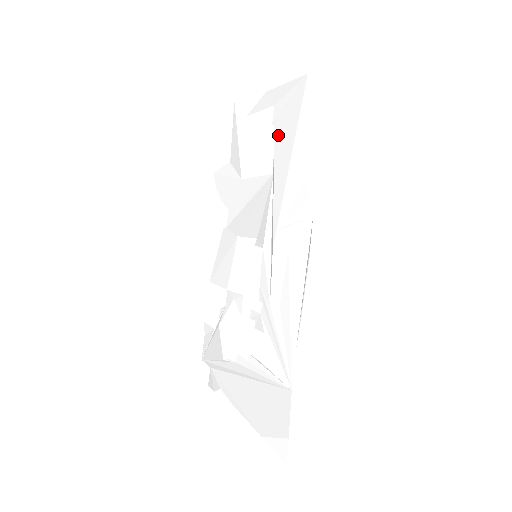
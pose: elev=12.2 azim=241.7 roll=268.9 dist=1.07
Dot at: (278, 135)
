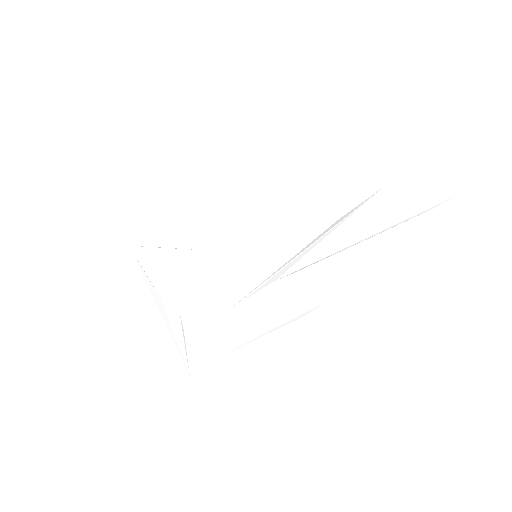
Dot at: (376, 202)
